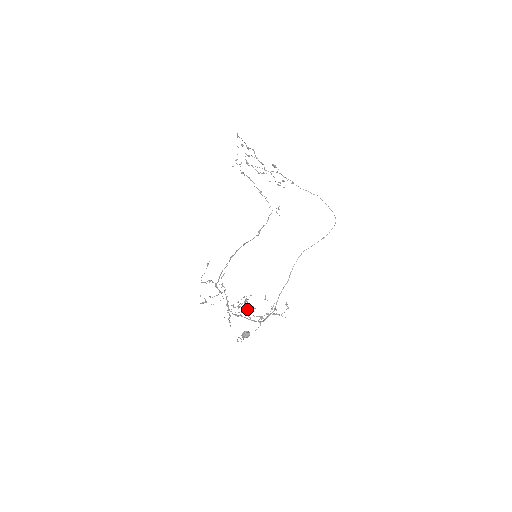
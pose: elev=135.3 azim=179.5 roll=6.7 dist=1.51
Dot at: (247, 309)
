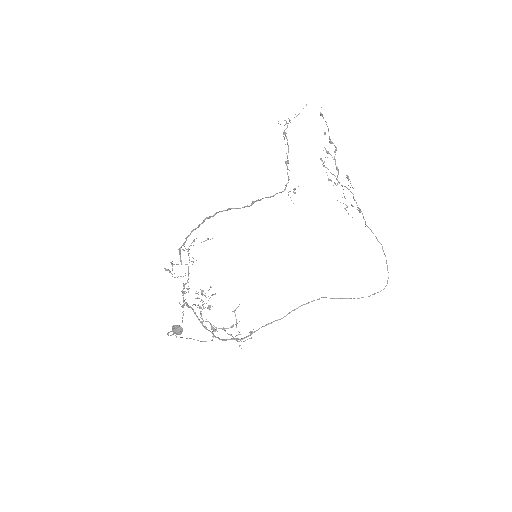
Dot at: (202, 304)
